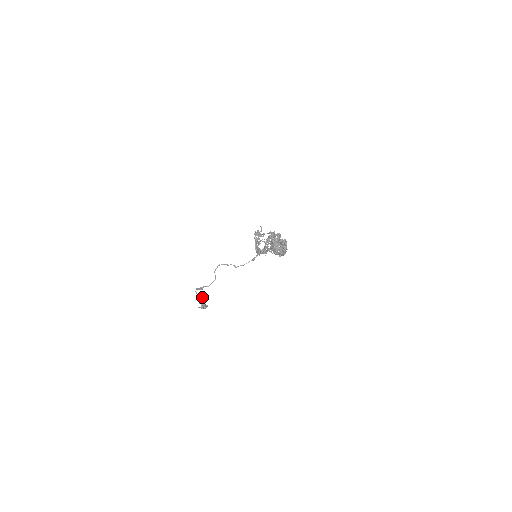
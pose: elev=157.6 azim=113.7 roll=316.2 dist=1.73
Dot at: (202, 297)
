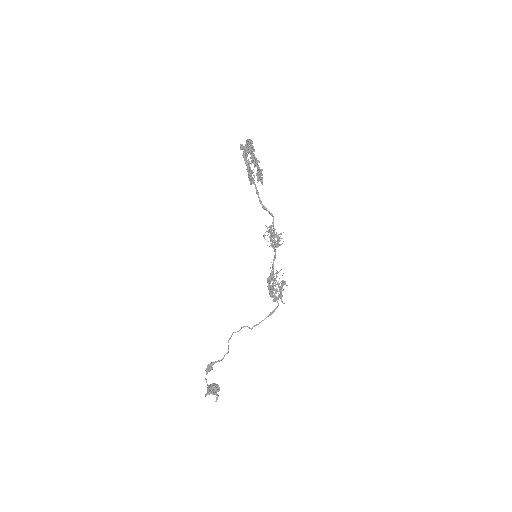
Dot at: (212, 383)
